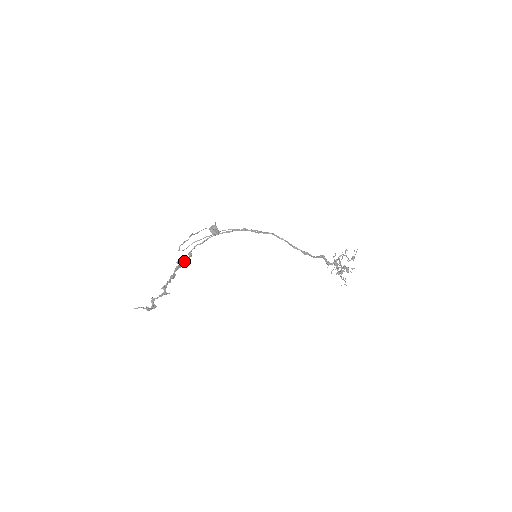
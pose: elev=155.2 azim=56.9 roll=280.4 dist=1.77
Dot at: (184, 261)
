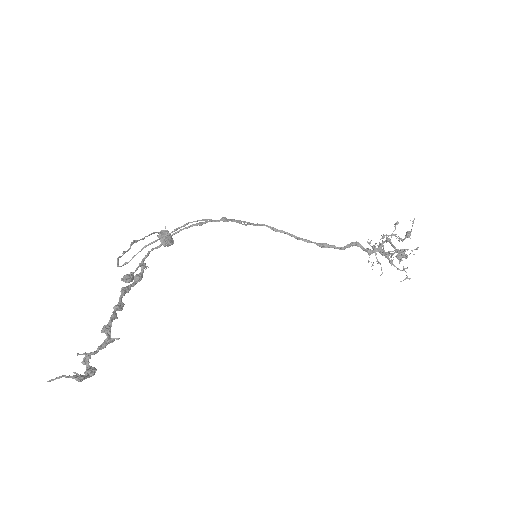
Dot at: (134, 278)
